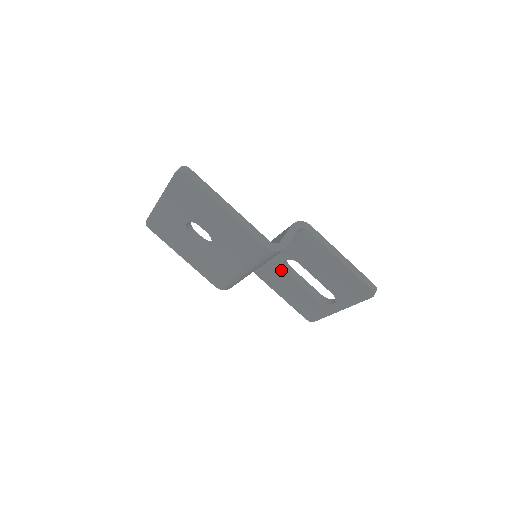
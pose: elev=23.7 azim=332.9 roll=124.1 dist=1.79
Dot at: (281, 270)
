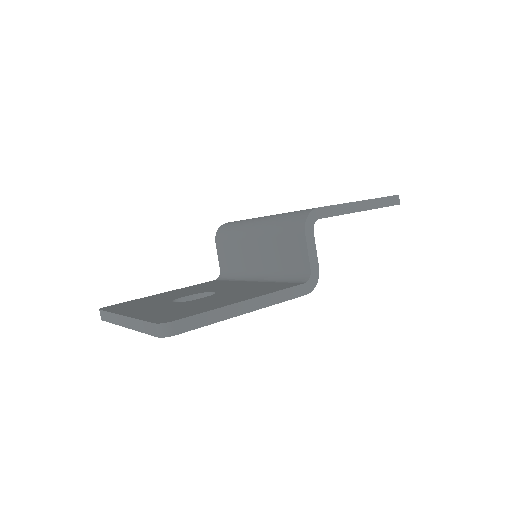
Dot at: occluded
